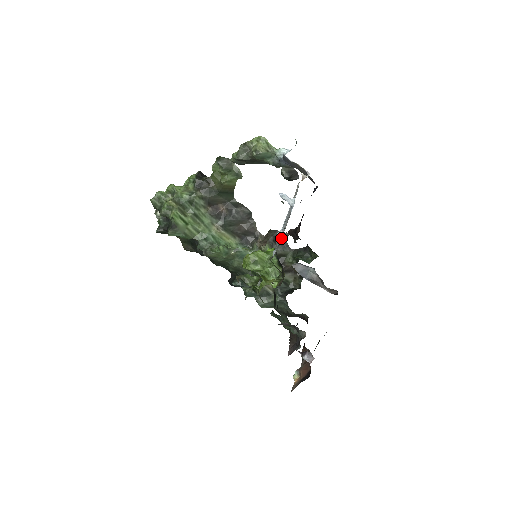
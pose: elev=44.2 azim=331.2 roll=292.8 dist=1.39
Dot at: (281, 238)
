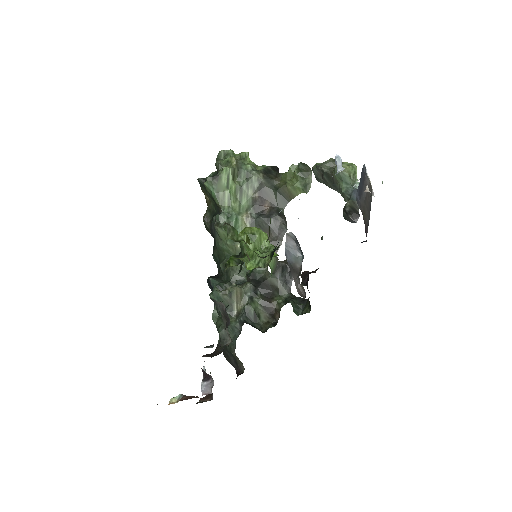
Dot at: occluded
